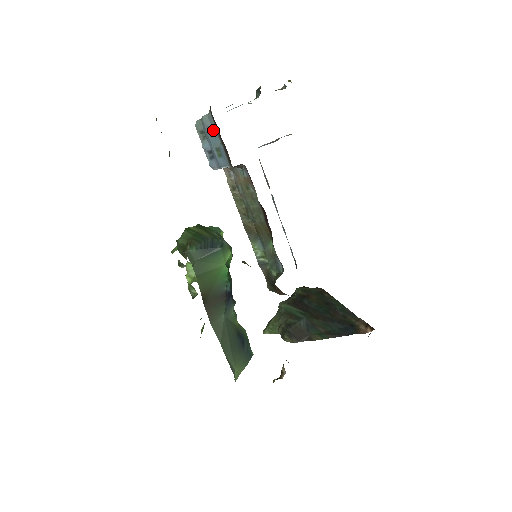
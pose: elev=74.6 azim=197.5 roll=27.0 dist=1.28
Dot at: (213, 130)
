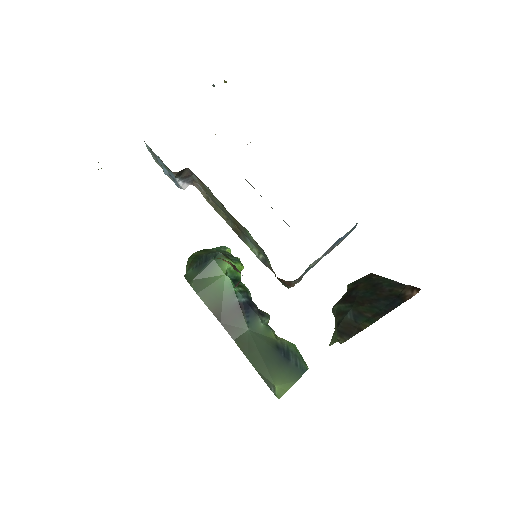
Dot at: (152, 151)
